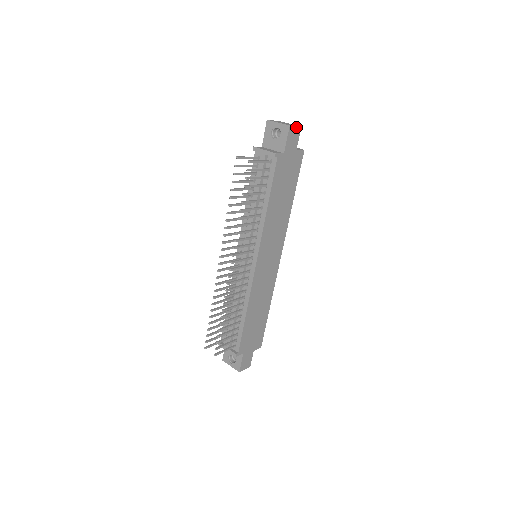
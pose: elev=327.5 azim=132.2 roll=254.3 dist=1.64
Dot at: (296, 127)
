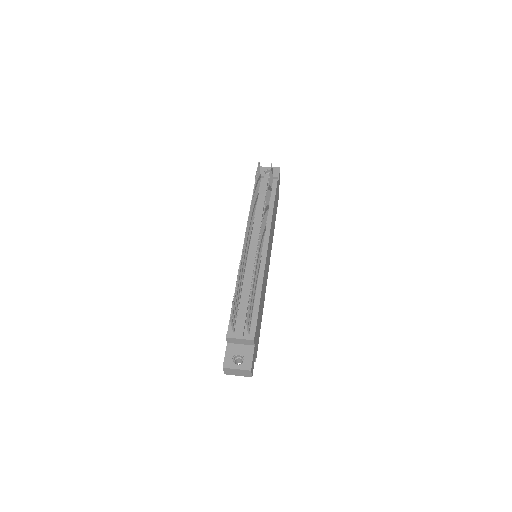
Dot at: occluded
